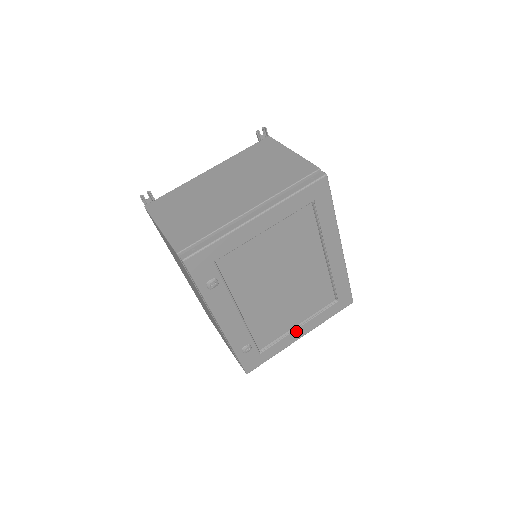
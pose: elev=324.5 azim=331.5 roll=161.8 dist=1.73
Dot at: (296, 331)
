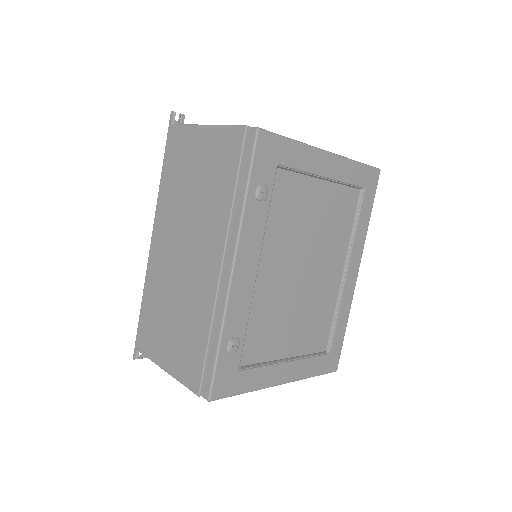
Dot at: (283, 366)
